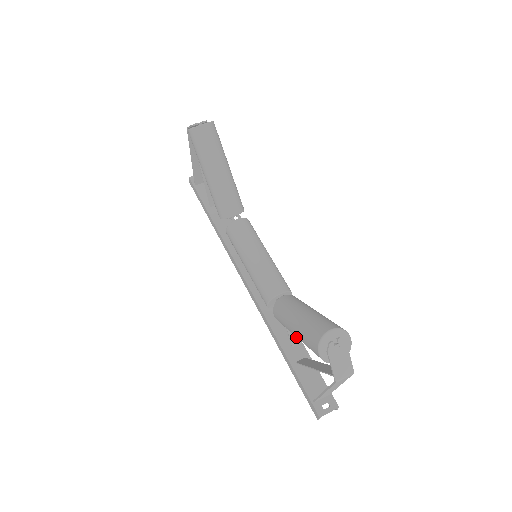
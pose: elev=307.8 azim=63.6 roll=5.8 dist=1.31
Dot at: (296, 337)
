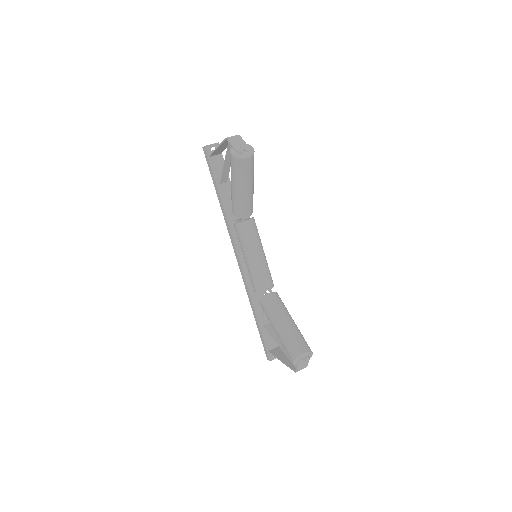
Dot at: occluded
